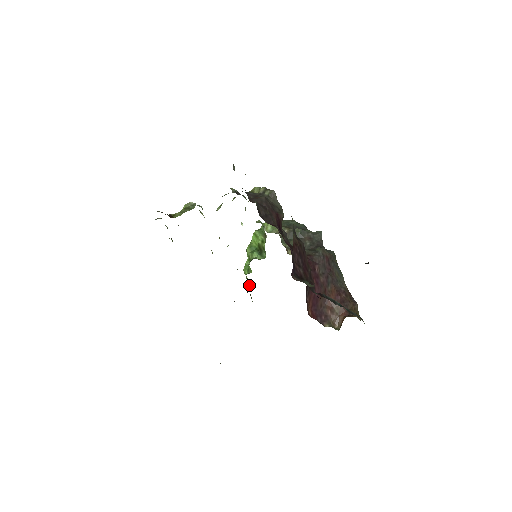
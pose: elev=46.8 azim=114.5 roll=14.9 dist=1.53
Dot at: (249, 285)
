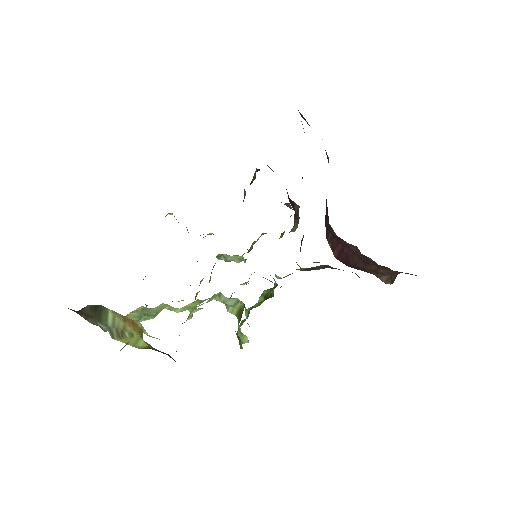
Dot at: (240, 319)
